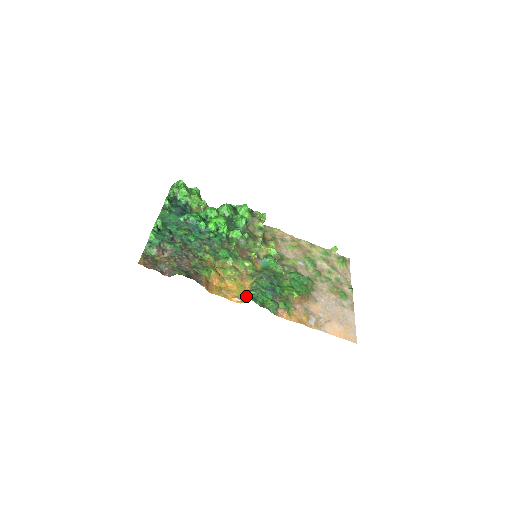
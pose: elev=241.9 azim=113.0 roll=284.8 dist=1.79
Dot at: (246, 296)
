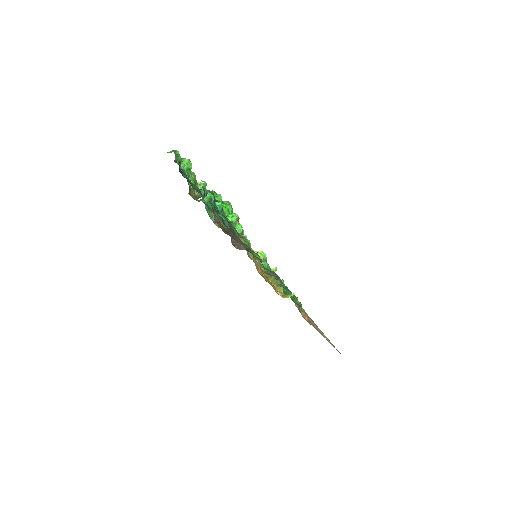
Dot at: (282, 292)
